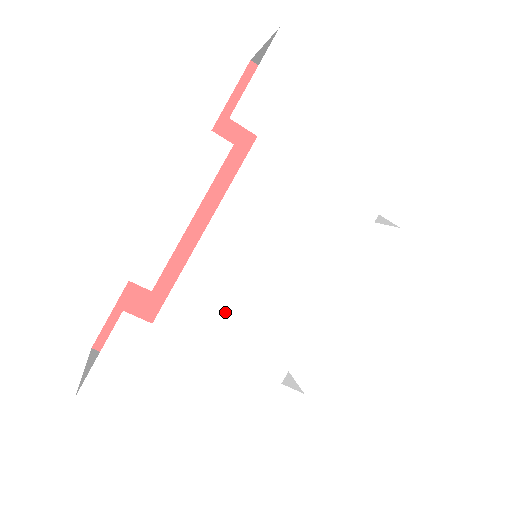
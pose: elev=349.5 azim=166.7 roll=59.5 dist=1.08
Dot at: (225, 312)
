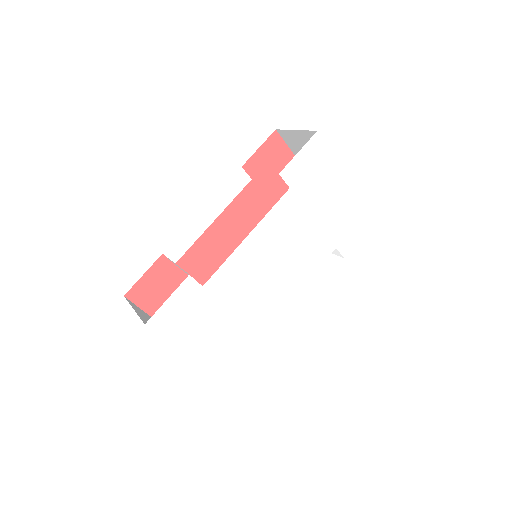
Dot at: (244, 288)
